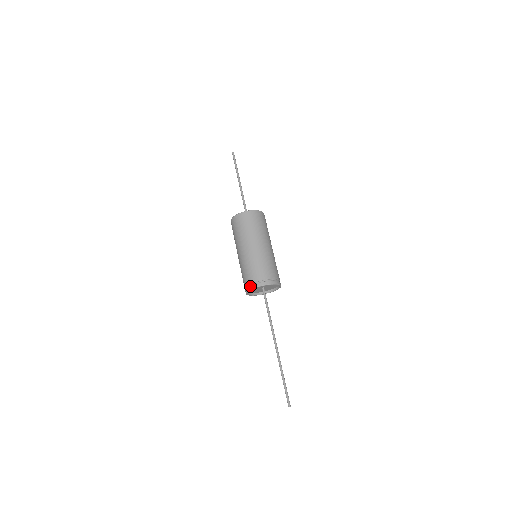
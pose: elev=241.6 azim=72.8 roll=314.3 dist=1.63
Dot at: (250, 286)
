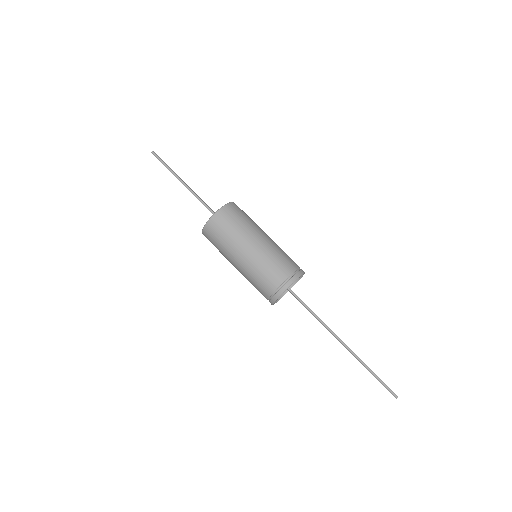
Dot at: occluded
